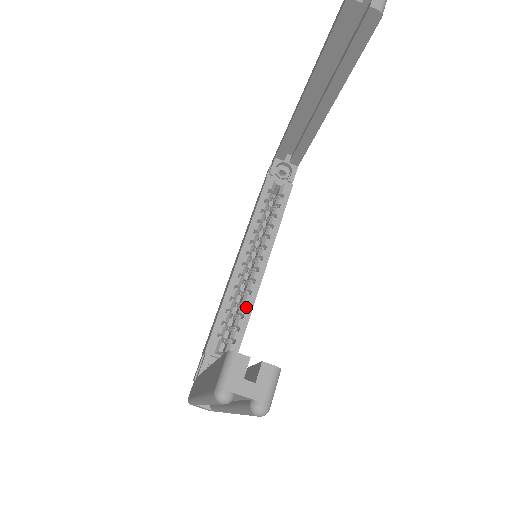
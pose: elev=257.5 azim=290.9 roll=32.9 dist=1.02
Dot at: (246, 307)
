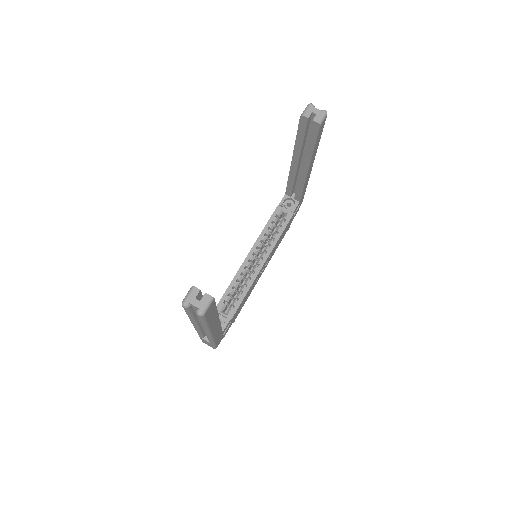
Dot at: (245, 287)
